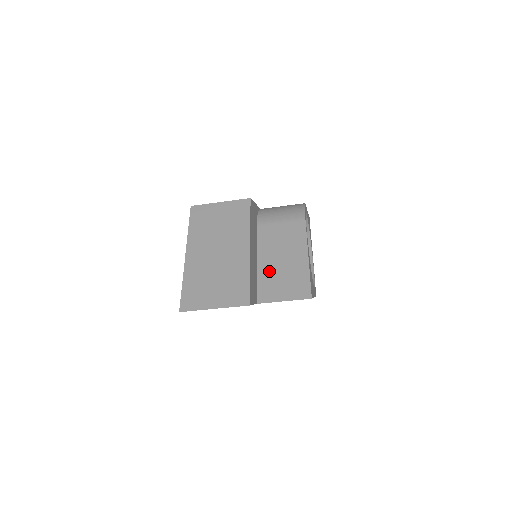
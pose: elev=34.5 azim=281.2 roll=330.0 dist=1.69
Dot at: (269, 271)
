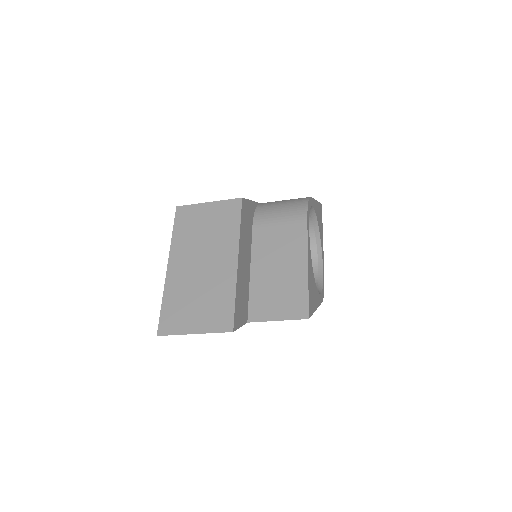
Dot at: (263, 283)
